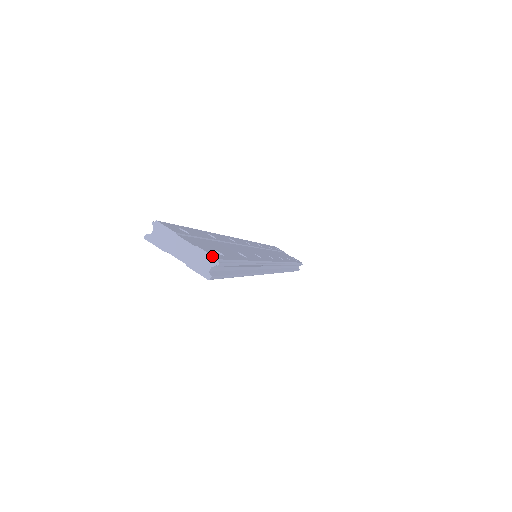
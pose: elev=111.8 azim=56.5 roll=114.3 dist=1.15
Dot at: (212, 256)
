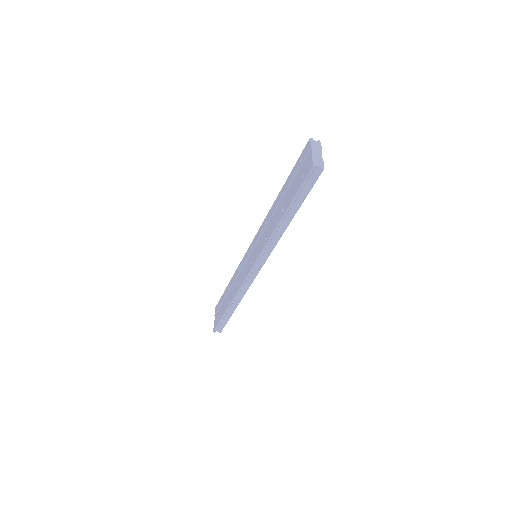
Dot at: occluded
